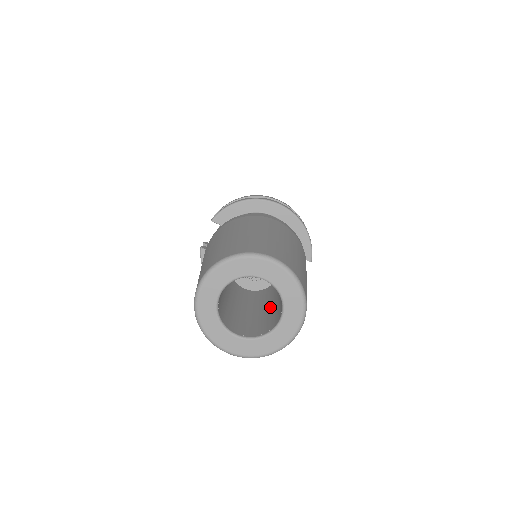
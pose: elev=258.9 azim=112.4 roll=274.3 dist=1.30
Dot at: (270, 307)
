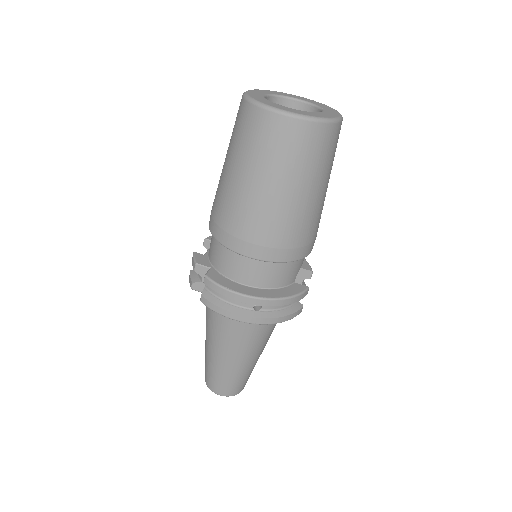
Dot at: occluded
